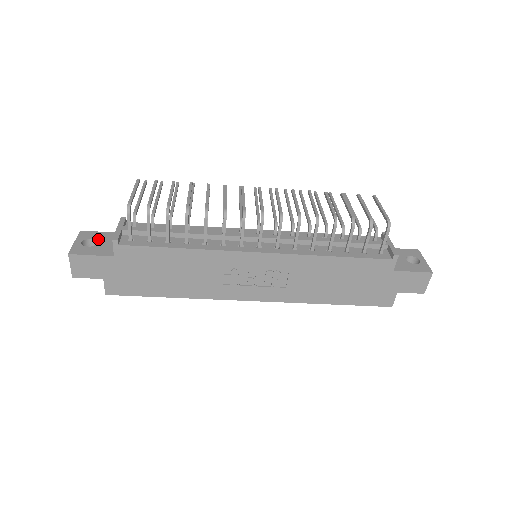
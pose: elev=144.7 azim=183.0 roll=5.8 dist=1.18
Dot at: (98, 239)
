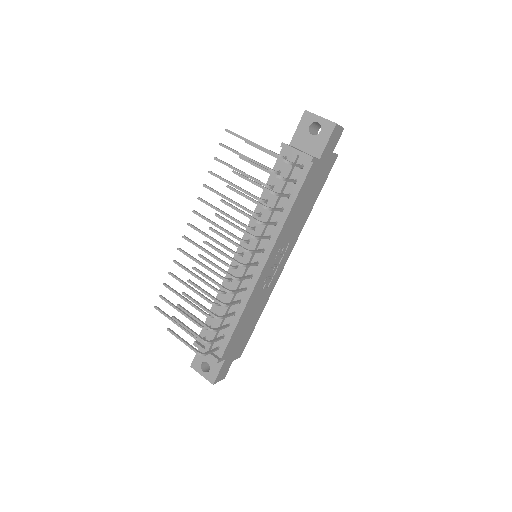
Dot at: (203, 360)
